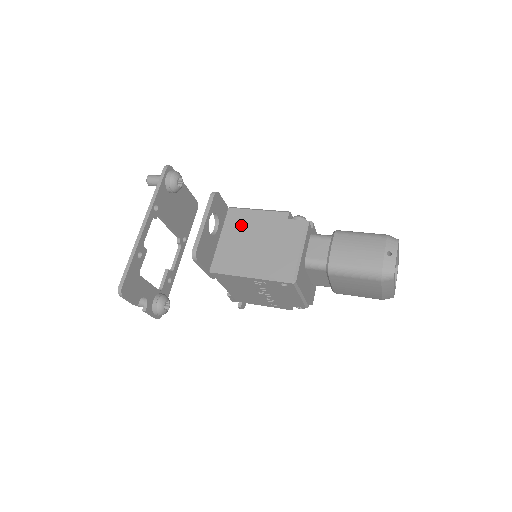
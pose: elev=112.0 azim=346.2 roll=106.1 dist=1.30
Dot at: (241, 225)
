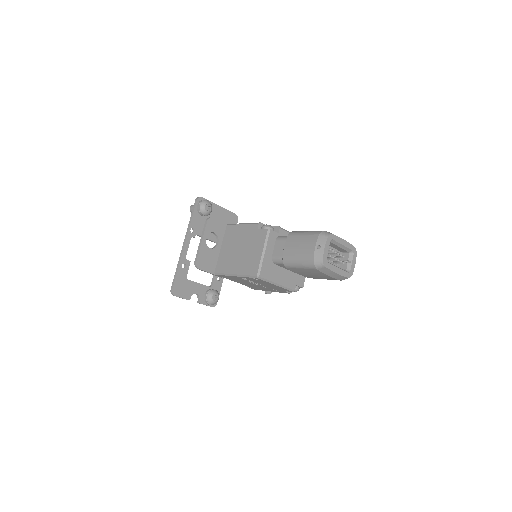
Dot at: (232, 237)
